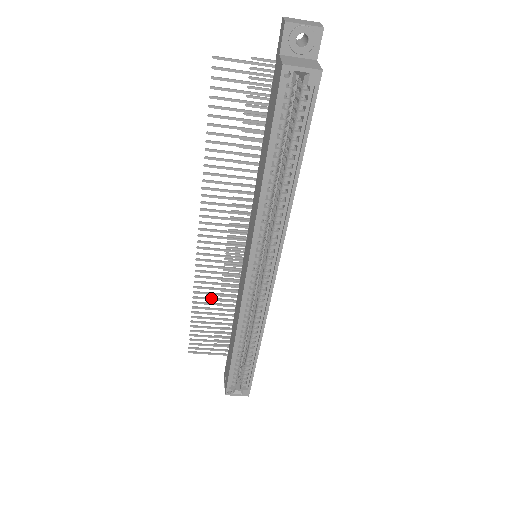
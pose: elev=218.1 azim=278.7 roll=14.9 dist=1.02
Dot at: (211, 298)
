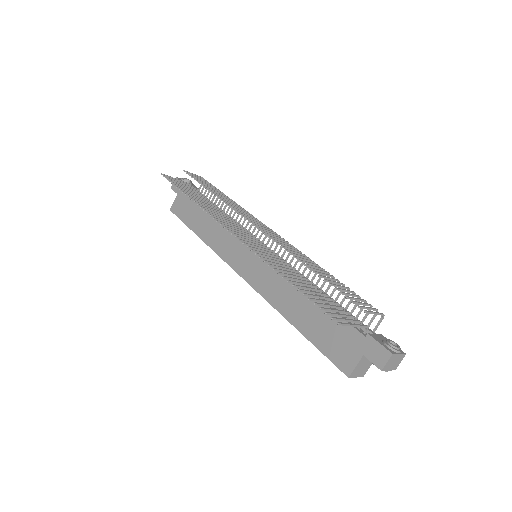
Dot at: (207, 206)
